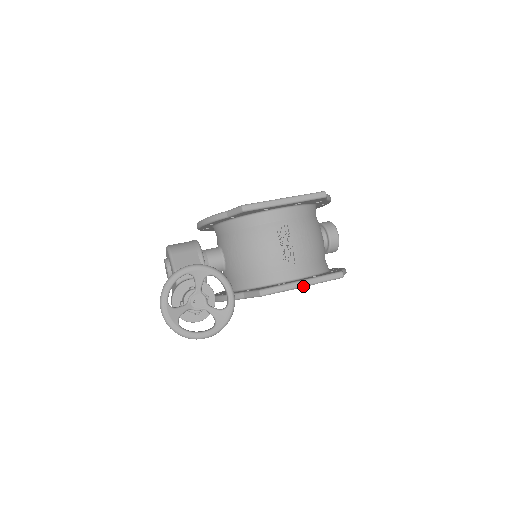
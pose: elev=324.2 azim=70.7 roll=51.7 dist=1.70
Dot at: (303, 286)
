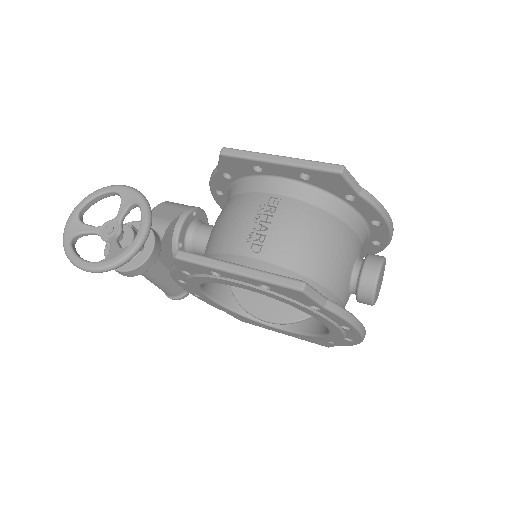
Dot at: (235, 273)
